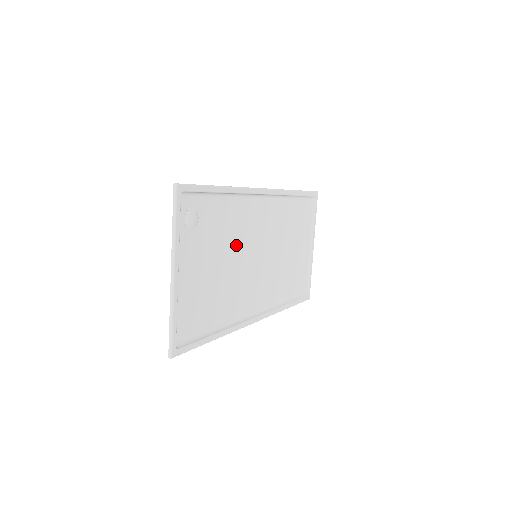
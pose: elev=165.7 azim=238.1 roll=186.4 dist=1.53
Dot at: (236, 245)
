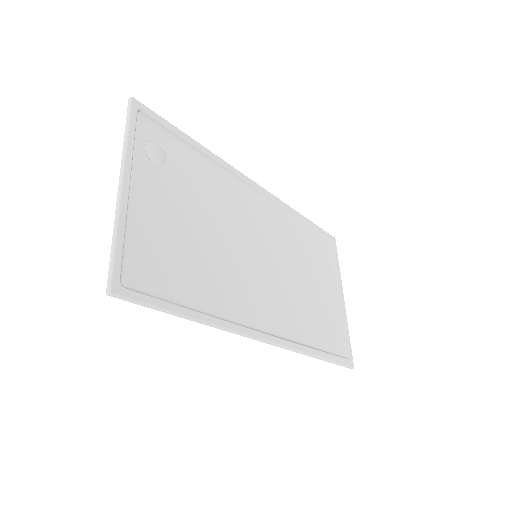
Dot at: (223, 224)
